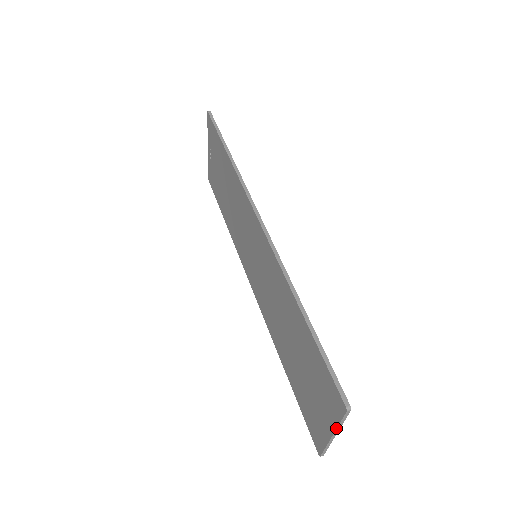
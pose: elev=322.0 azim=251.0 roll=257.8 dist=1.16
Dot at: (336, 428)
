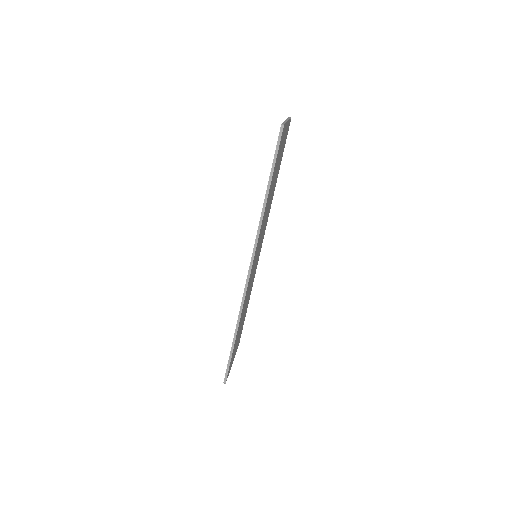
Dot at: occluded
